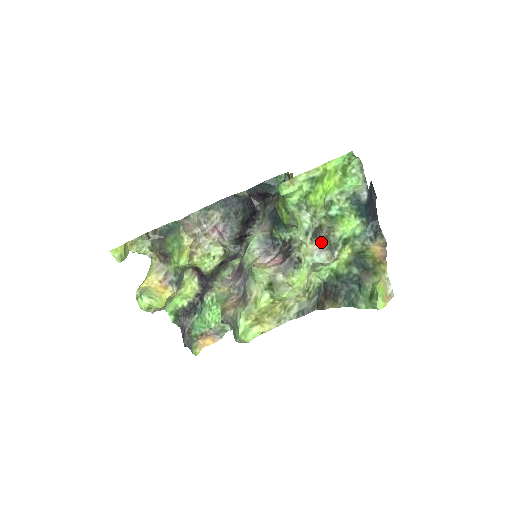
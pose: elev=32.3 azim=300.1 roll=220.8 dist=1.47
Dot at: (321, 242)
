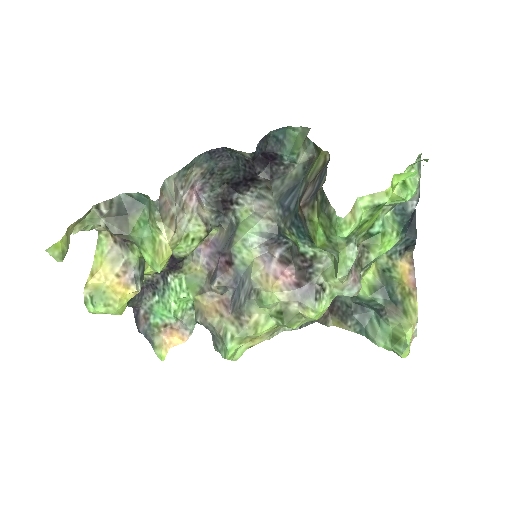
Dot at: (354, 270)
